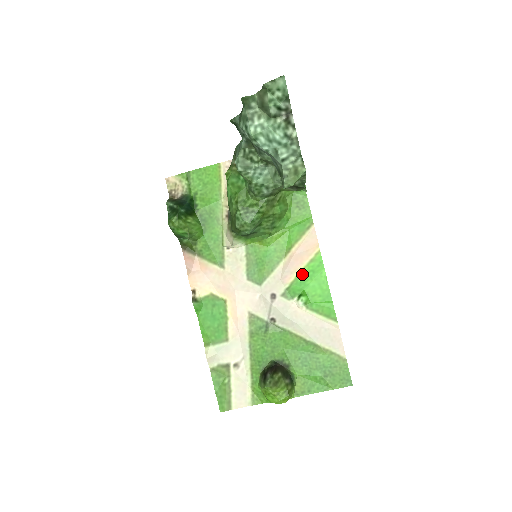
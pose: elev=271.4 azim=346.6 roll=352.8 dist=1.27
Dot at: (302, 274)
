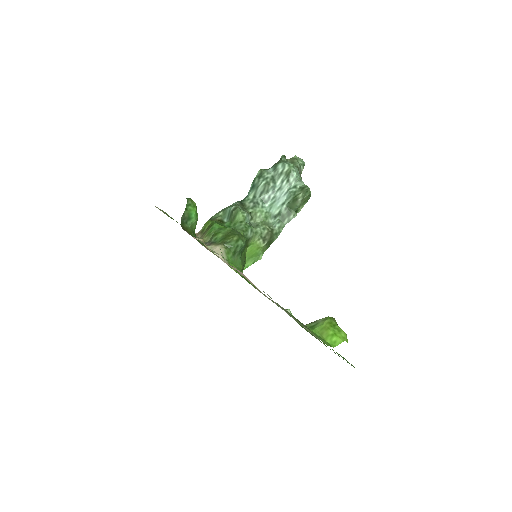
Dot at: occluded
